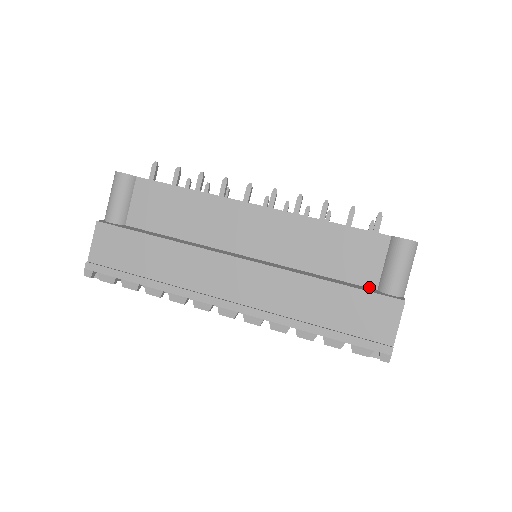
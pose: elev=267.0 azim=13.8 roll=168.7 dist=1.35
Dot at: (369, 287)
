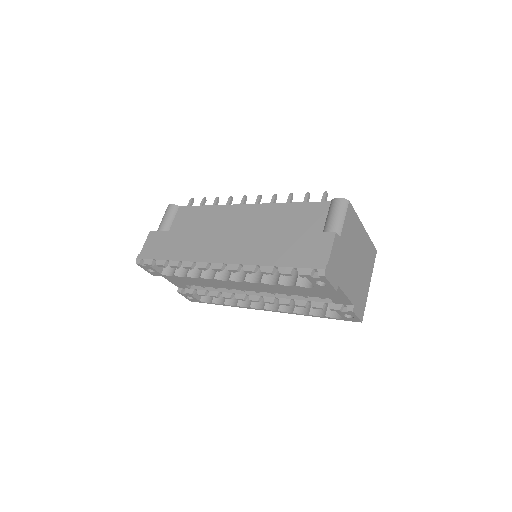
Dot at: occluded
